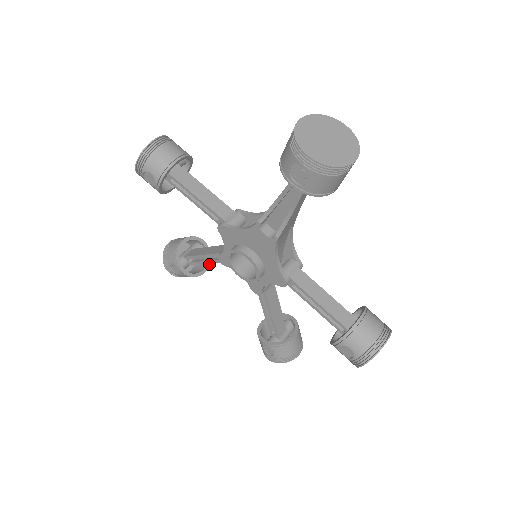
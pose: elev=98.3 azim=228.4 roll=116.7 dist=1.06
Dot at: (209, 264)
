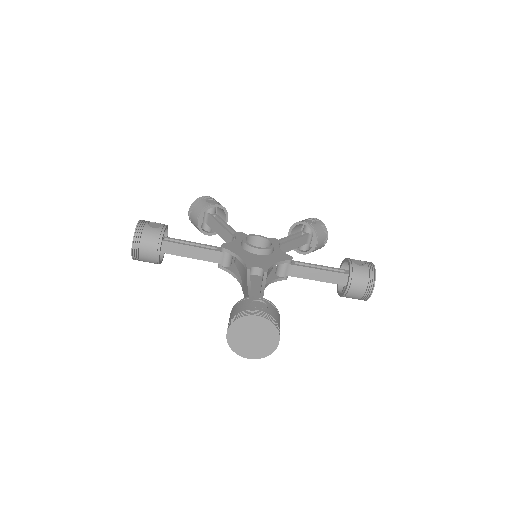
Dot at: (227, 212)
